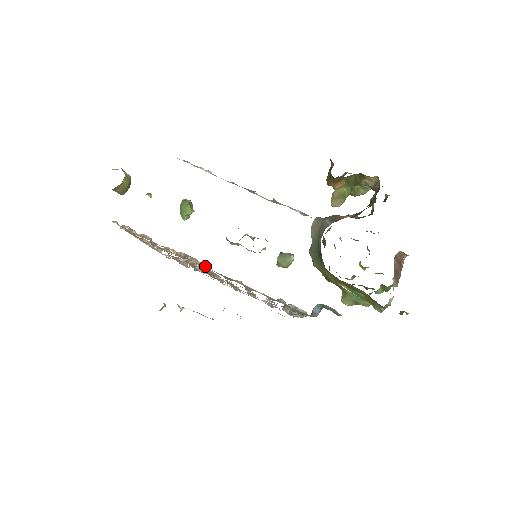
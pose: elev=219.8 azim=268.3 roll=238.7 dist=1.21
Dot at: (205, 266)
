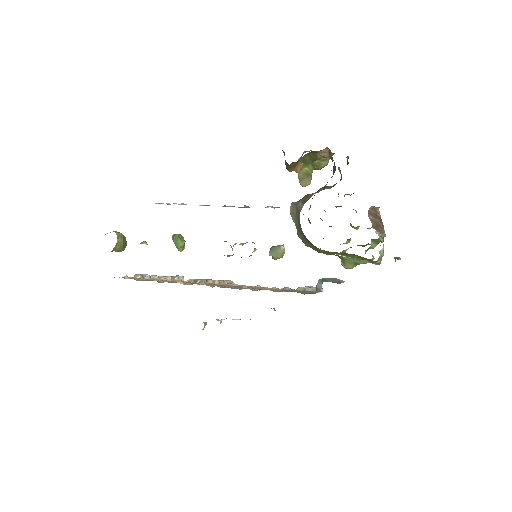
Dot at: occluded
